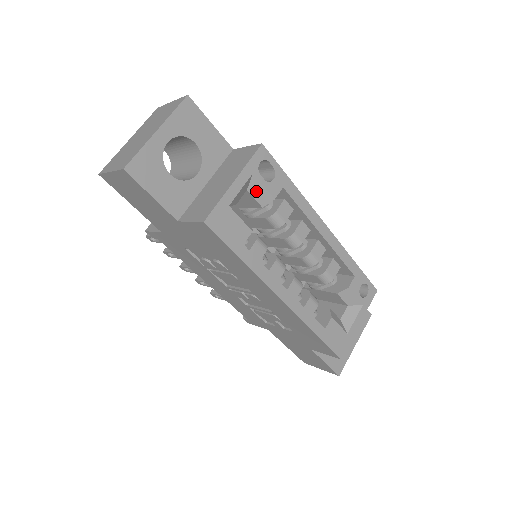
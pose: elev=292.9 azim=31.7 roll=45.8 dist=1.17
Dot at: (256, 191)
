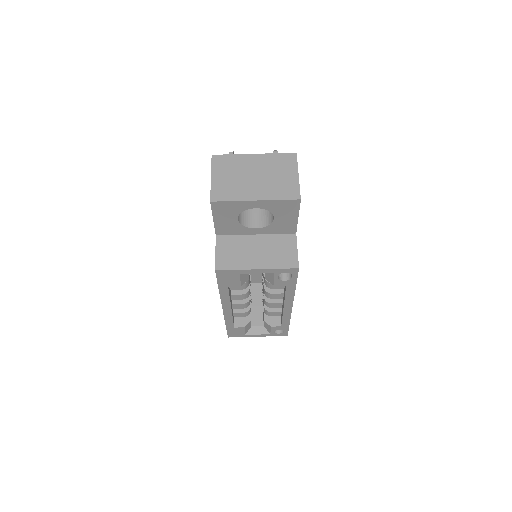
Dot at: (269, 275)
